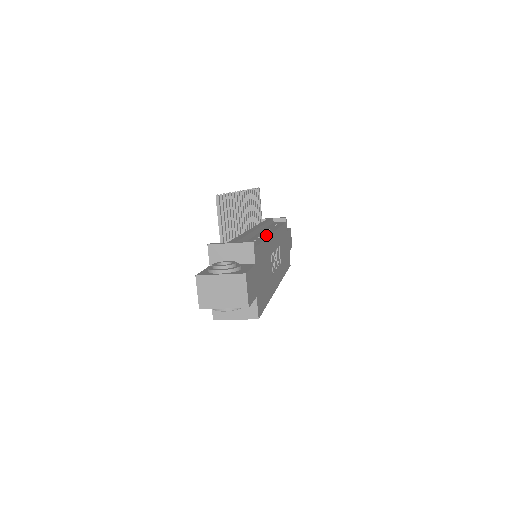
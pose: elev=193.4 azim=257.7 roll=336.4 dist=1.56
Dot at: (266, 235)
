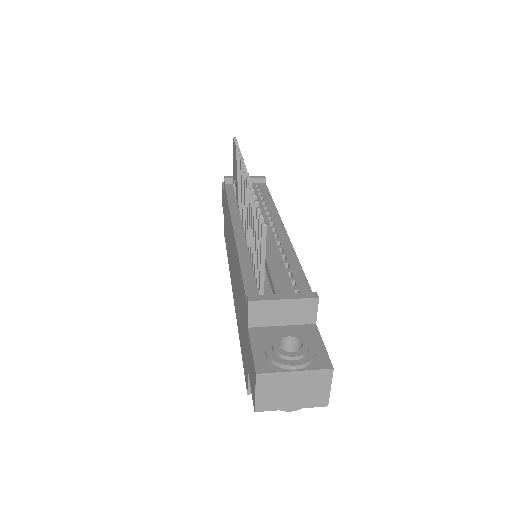
Dot at: (286, 242)
